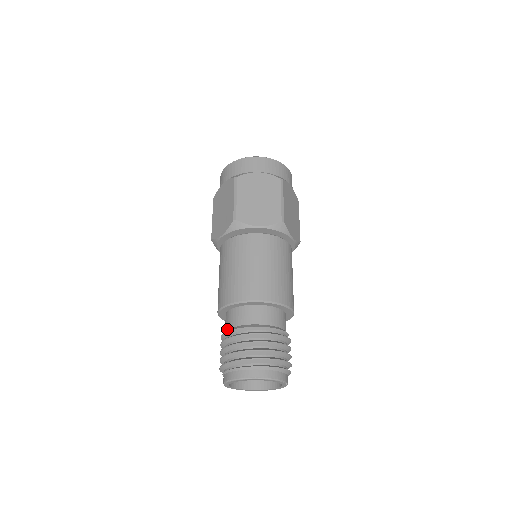
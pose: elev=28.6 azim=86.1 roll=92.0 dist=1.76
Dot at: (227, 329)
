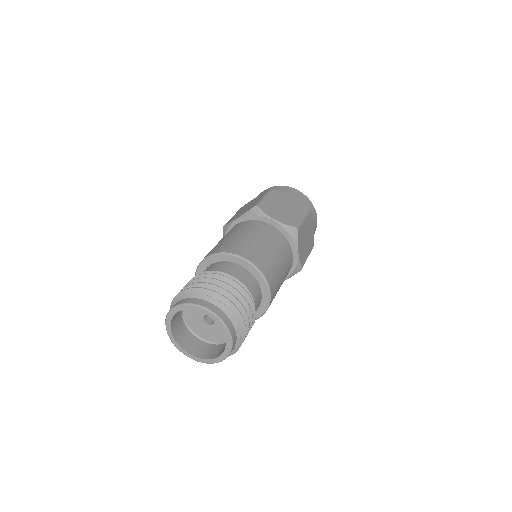
Dot at: occluded
